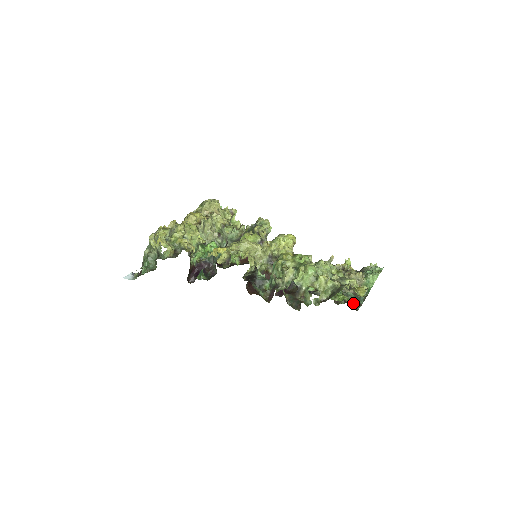
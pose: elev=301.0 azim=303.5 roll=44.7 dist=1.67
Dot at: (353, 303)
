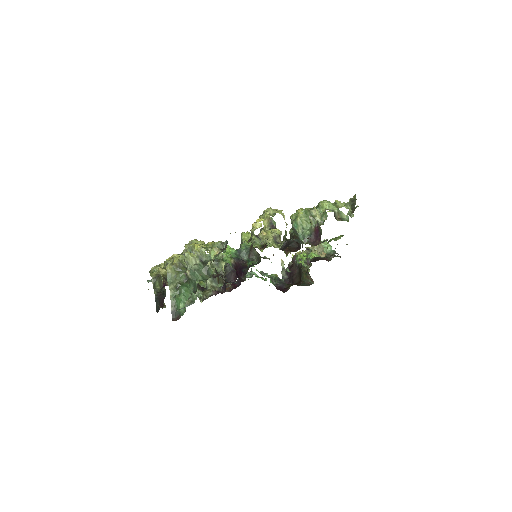
Dot at: occluded
